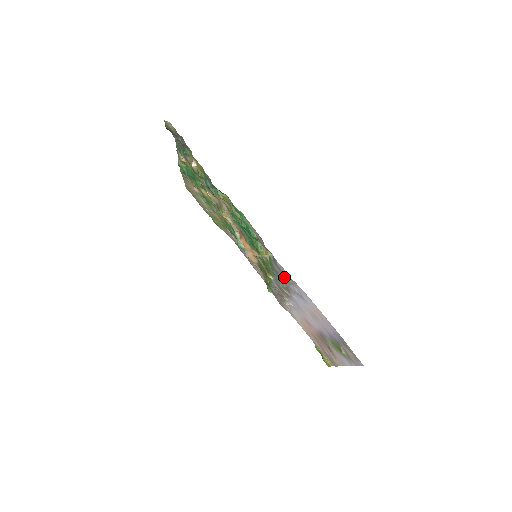
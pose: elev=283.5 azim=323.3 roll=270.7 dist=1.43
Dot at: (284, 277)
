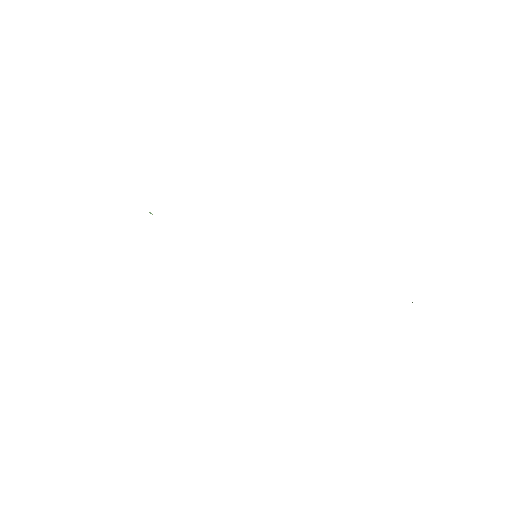
Dot at: occluded
